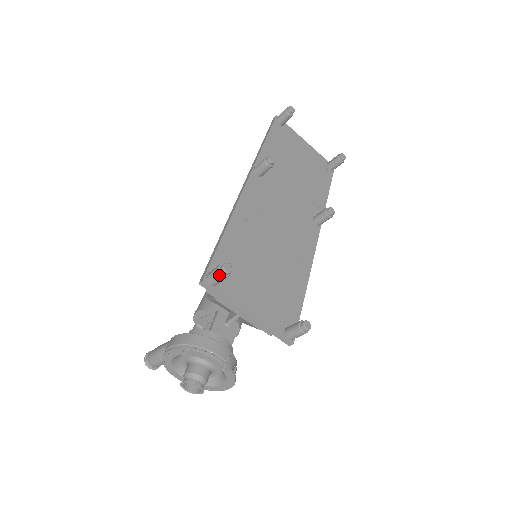
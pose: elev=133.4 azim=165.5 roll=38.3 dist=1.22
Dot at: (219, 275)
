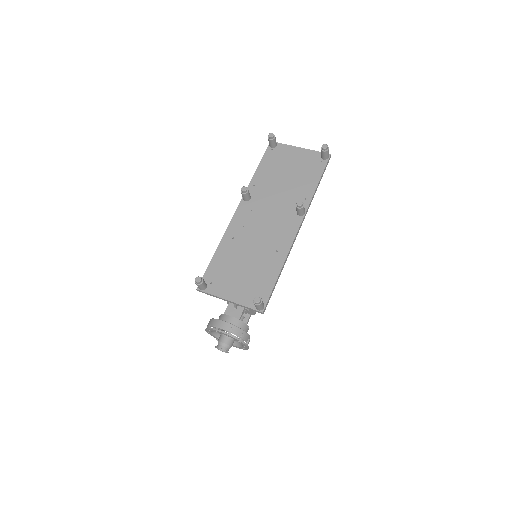
Dot at: occluded
